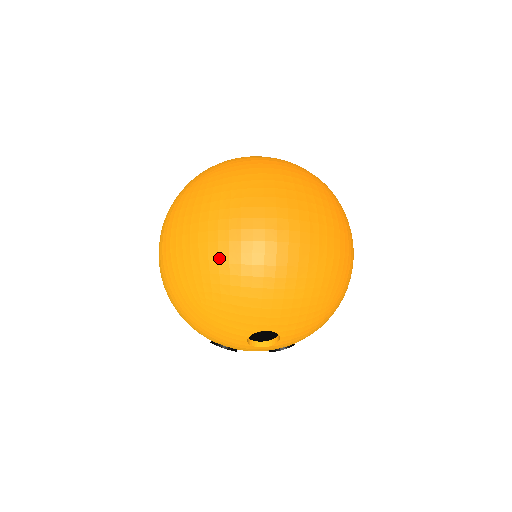
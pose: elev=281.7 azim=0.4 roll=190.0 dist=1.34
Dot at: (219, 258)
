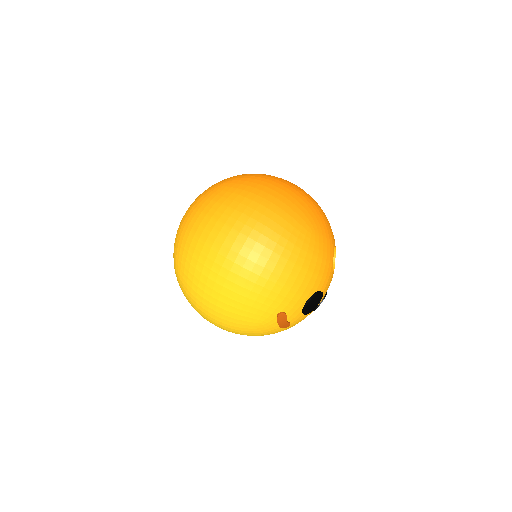
Dot at: (298, 195)
